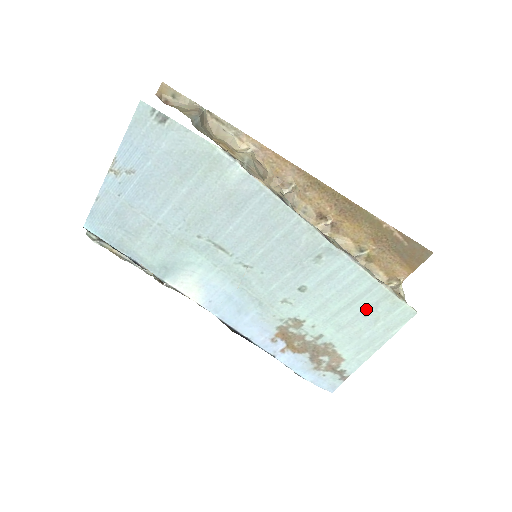
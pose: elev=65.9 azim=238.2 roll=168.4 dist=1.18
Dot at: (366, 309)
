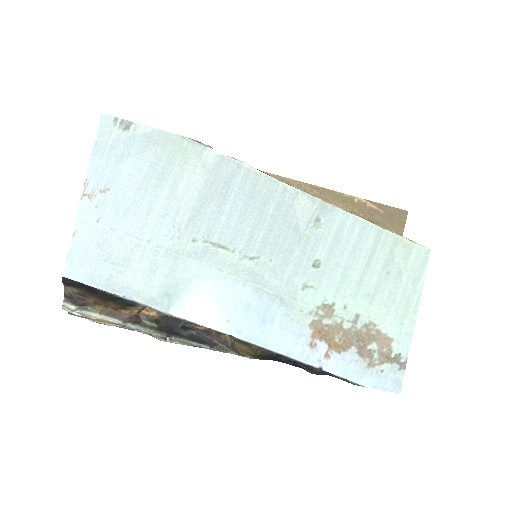
Dot at: (385, 264)
